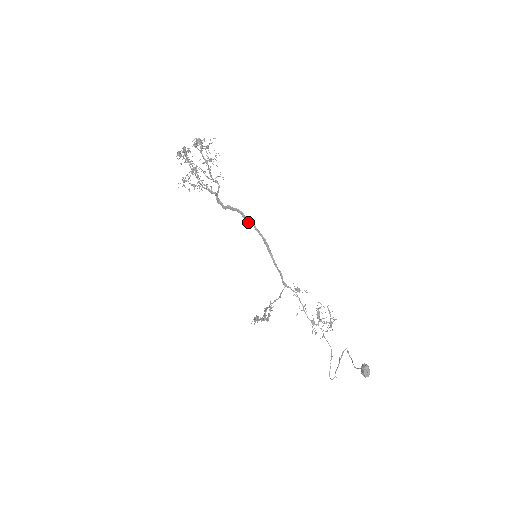
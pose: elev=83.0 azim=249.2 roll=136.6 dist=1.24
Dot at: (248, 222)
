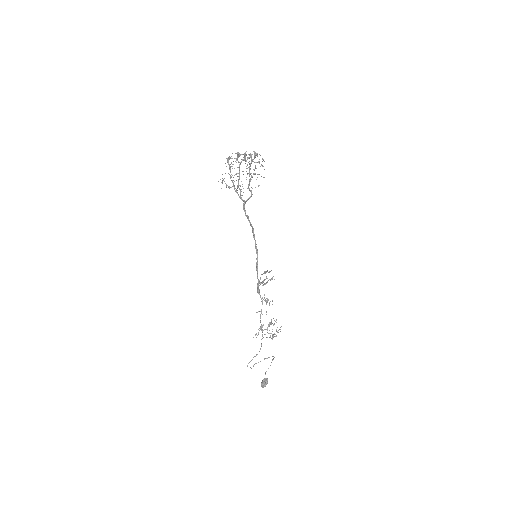
Dot at: (253, 237)
